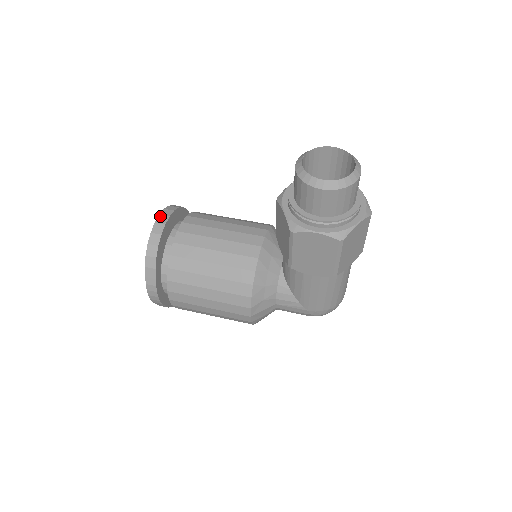
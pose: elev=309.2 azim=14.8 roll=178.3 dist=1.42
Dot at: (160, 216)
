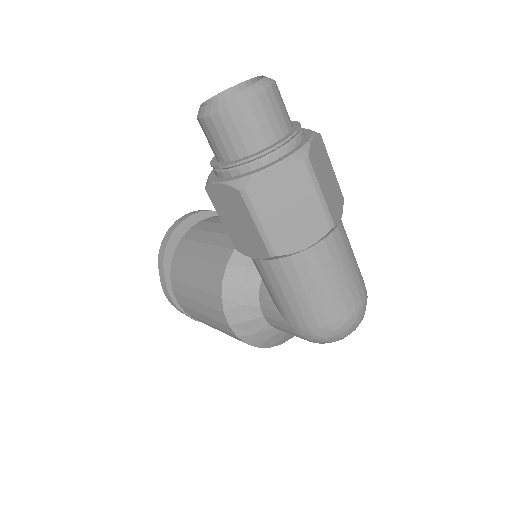
Dot at: (184, 215)
